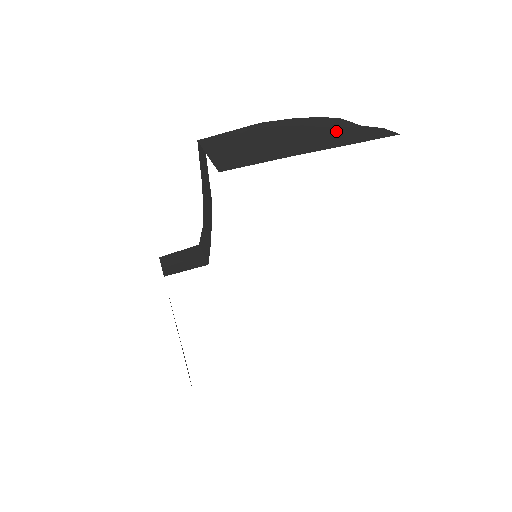
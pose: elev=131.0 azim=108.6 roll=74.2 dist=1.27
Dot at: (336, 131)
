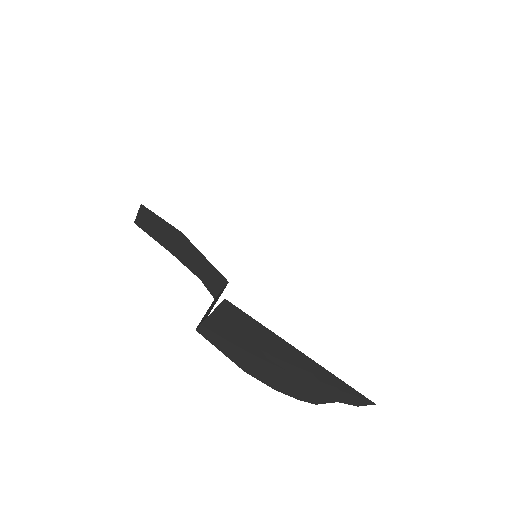
Dot at: occluded
